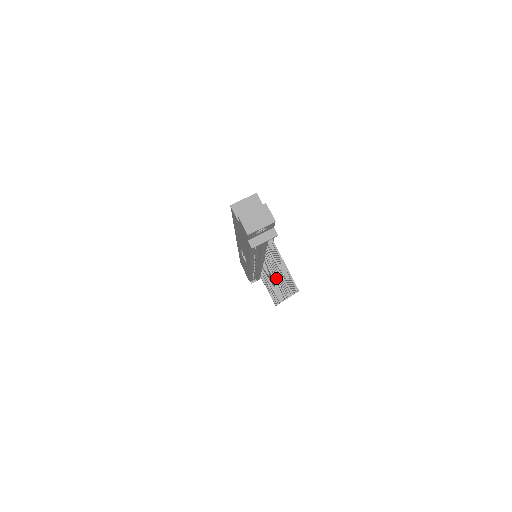
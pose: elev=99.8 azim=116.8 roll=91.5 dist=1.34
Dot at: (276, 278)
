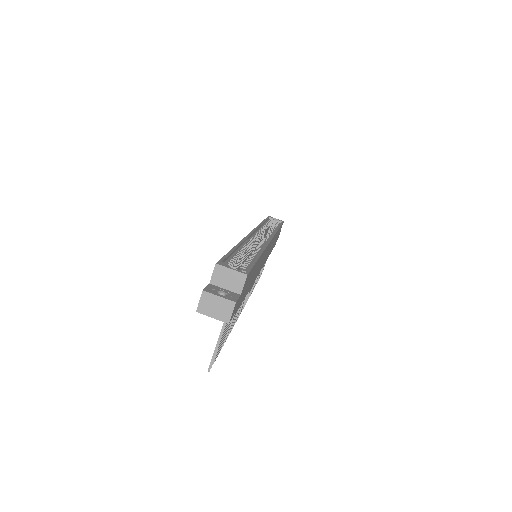
Dot at: occluded
